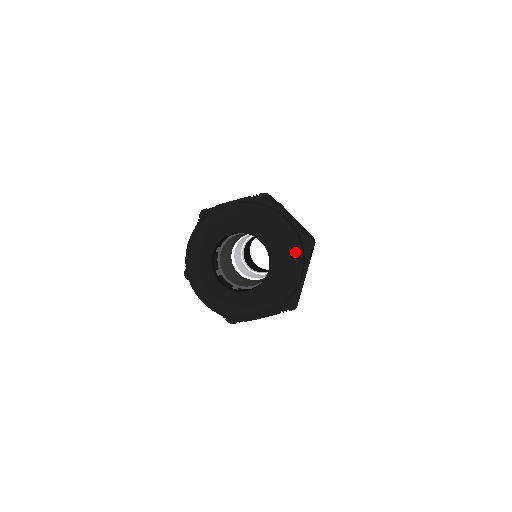
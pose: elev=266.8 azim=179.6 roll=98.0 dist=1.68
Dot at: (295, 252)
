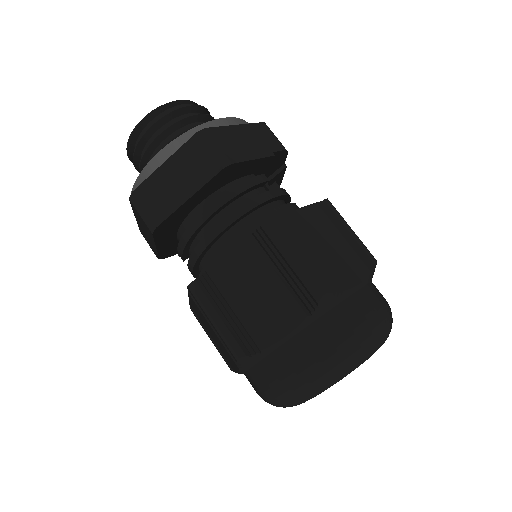
Dot at: occluded
